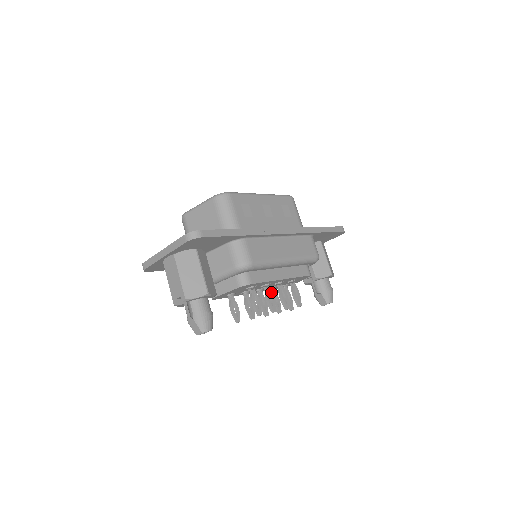
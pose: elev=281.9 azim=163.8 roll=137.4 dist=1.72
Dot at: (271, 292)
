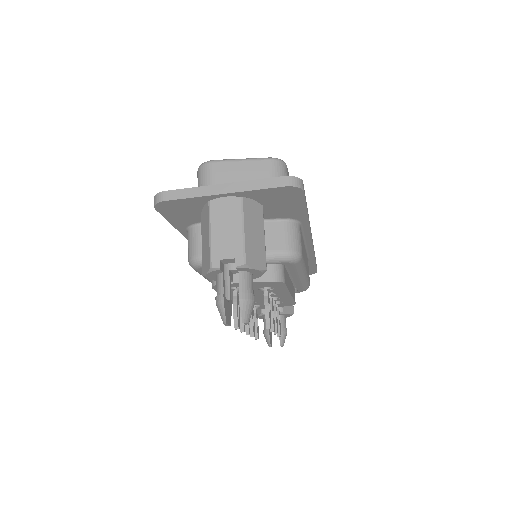
Dot at: occluded
